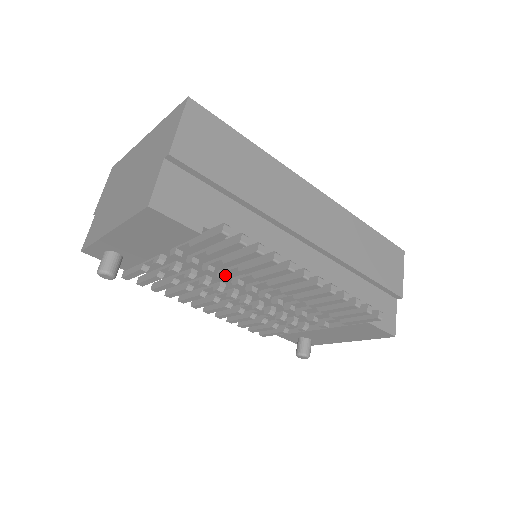
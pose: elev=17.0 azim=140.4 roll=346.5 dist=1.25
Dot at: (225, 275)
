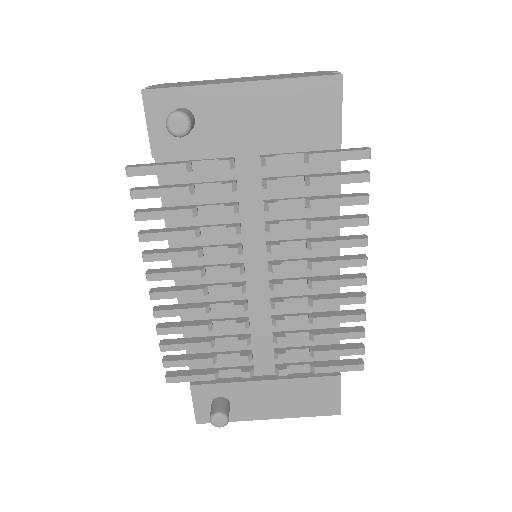
Dot at: (279, 225)
